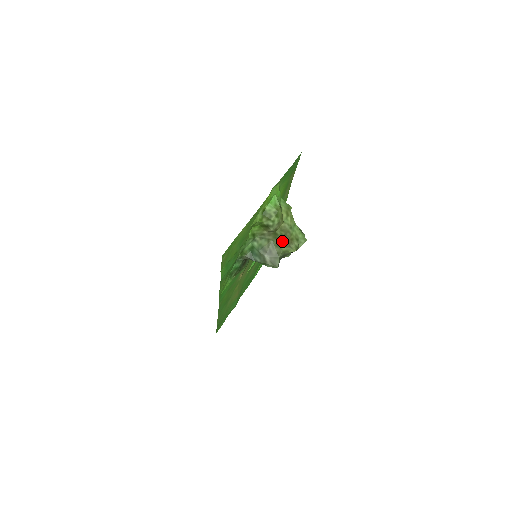
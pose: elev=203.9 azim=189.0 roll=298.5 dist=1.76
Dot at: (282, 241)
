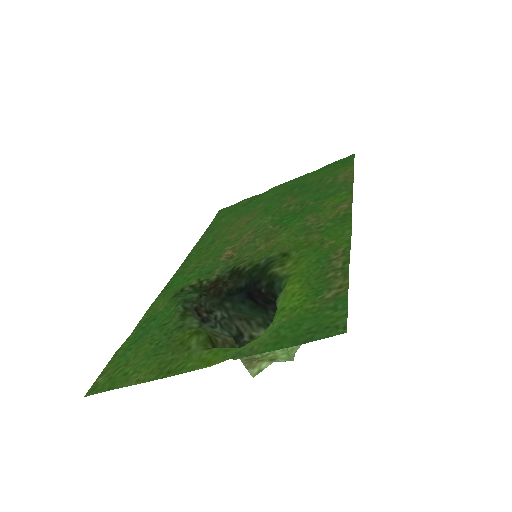
Dot at: occluded
